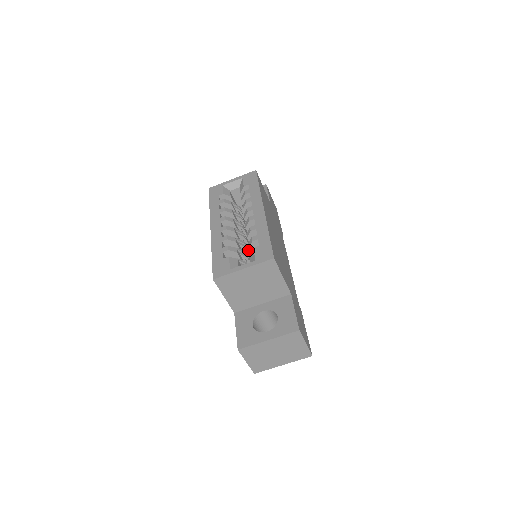
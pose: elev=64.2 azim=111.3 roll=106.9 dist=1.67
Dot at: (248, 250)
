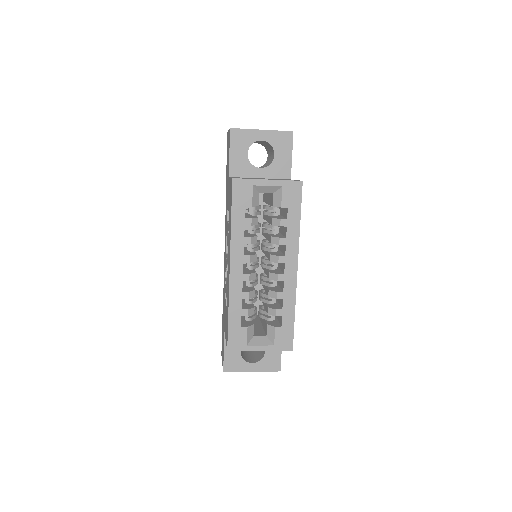
Dot at: occluded
